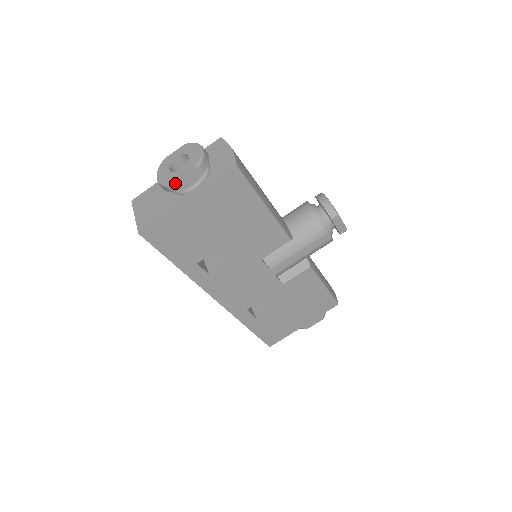
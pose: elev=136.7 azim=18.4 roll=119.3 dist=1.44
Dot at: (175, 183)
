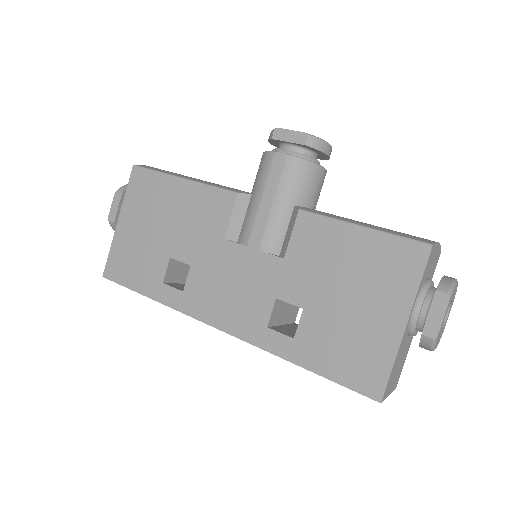
Dot at: (110, 216)
